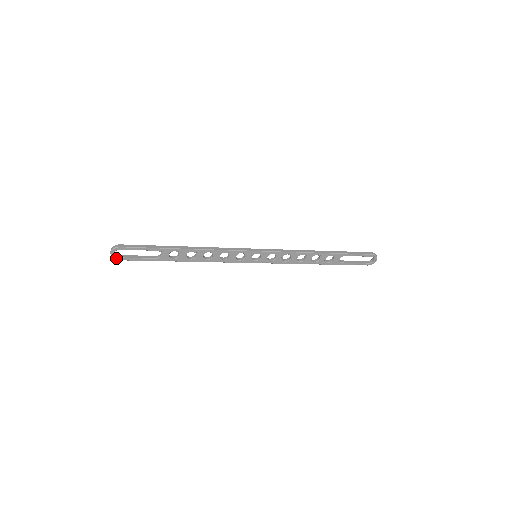
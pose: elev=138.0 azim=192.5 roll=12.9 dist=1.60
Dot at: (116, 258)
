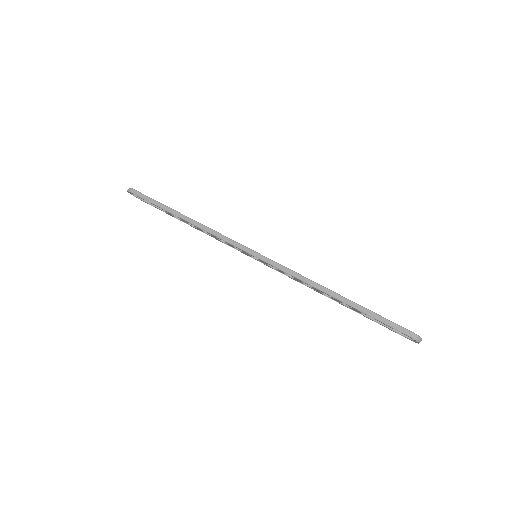
Dot at: (136, 196)
